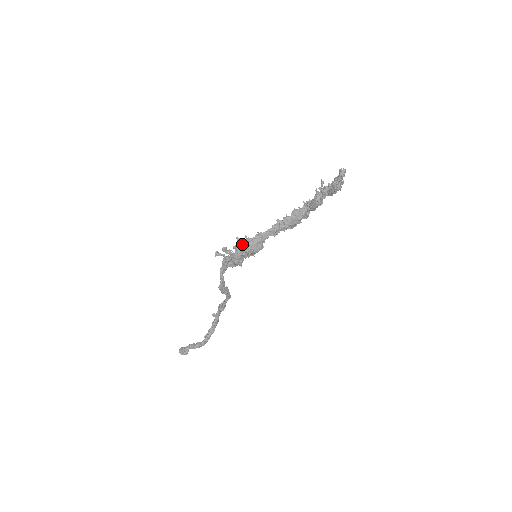
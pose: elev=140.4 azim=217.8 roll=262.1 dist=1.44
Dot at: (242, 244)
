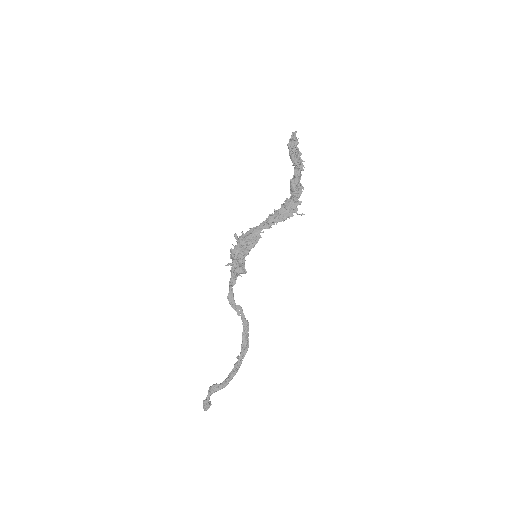
Dot at: (239, 239)
